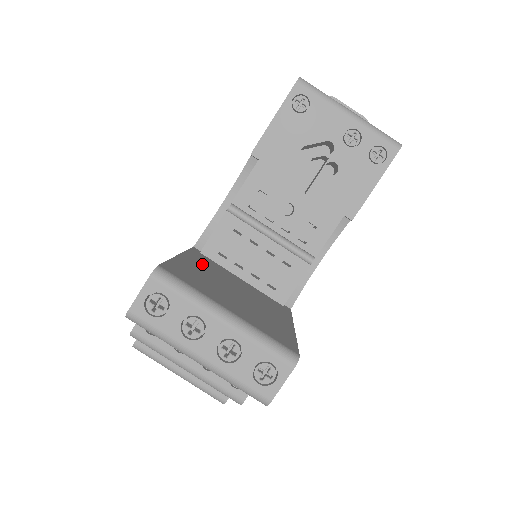
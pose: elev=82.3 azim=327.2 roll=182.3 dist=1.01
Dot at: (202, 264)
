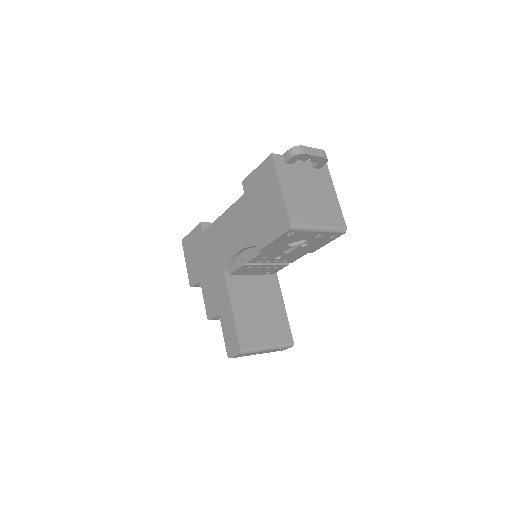
Dot at: (239, 299)
